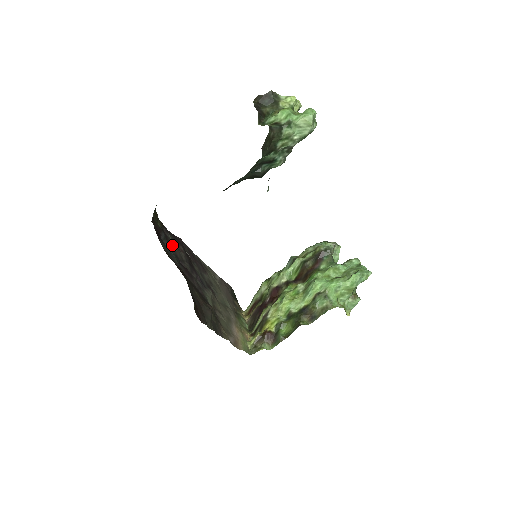
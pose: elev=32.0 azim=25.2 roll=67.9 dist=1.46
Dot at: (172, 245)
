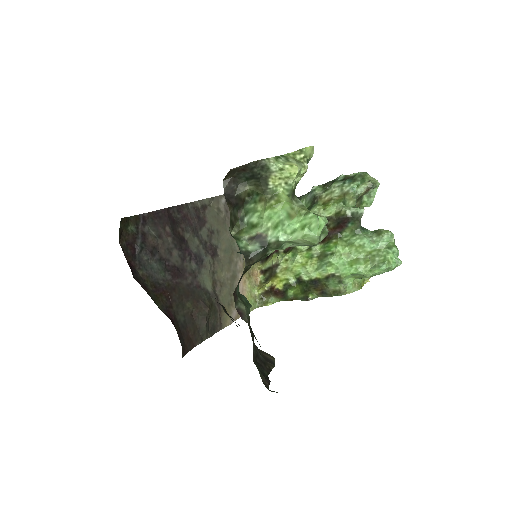
Dot at: (153, 245)
